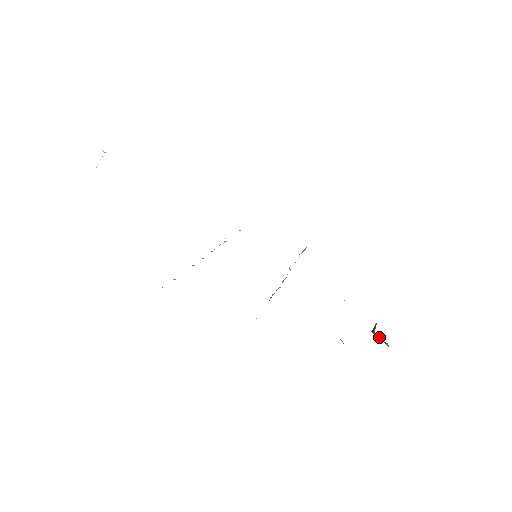
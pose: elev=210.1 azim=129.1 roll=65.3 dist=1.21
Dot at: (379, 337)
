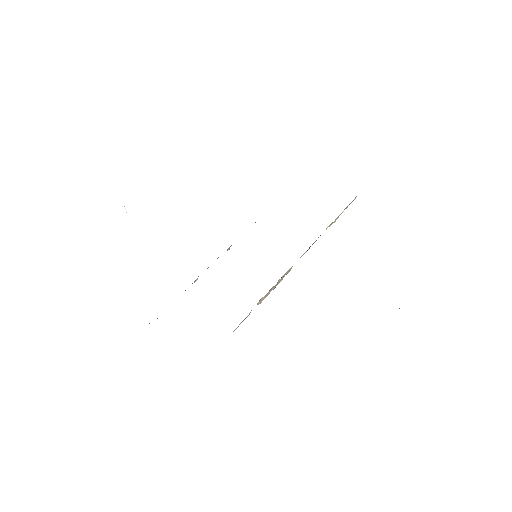
Dot at: occluded
